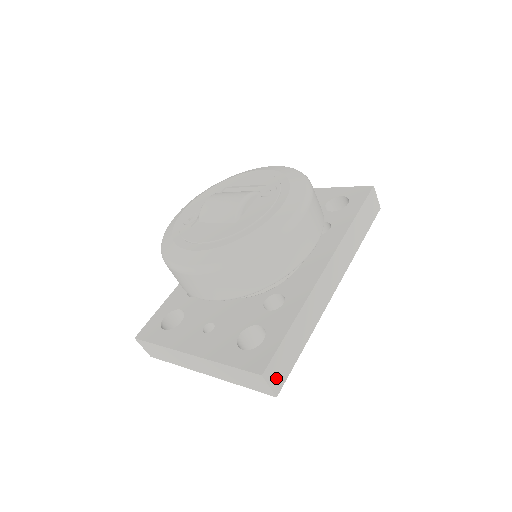
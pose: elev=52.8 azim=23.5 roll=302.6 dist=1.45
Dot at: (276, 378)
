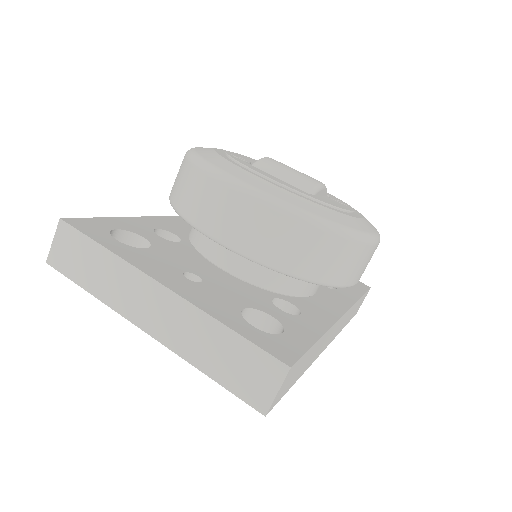
Dot at: (282, 389)
